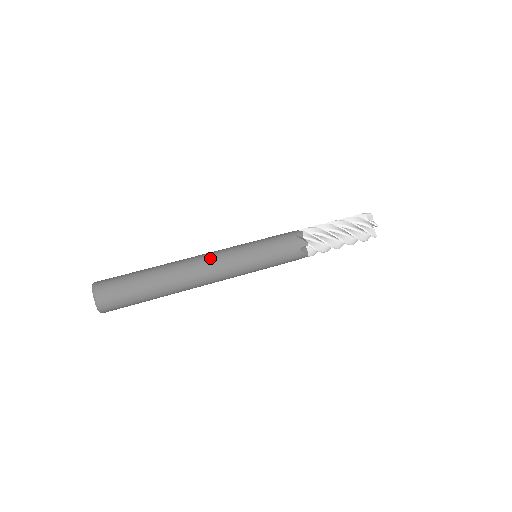
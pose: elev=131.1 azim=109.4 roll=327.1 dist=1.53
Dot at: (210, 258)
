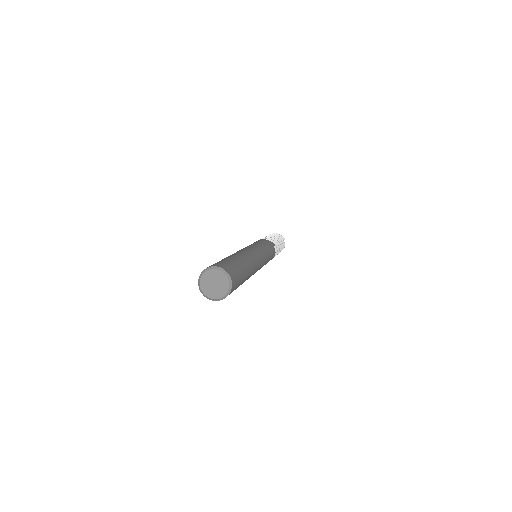
Dot at: (250, 249)
